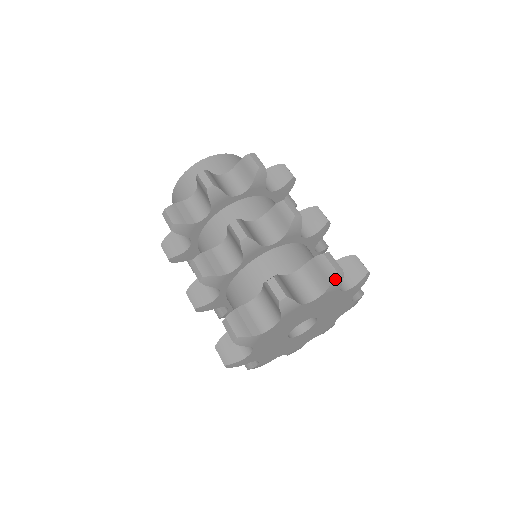
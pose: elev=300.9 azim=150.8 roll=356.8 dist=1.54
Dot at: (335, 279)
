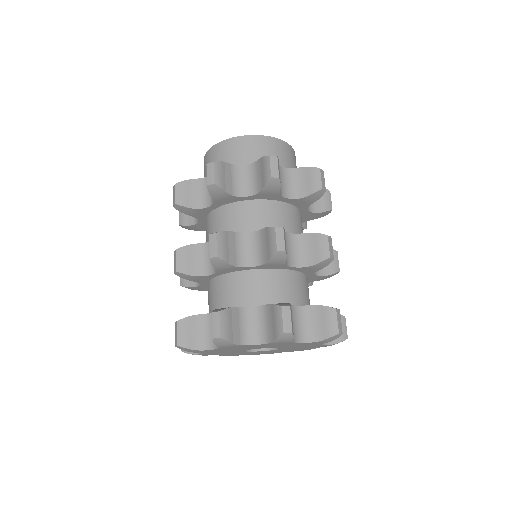
Dot at: (217, 342)
